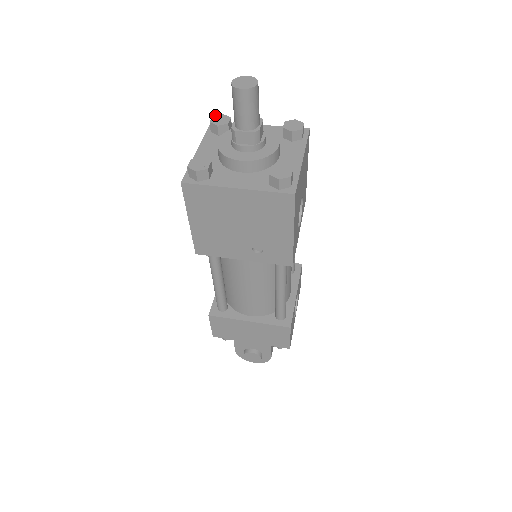
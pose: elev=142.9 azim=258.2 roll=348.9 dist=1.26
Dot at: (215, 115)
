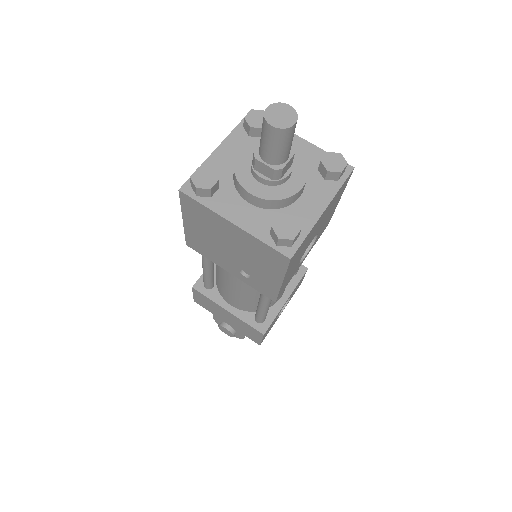
Dot at: occluded
